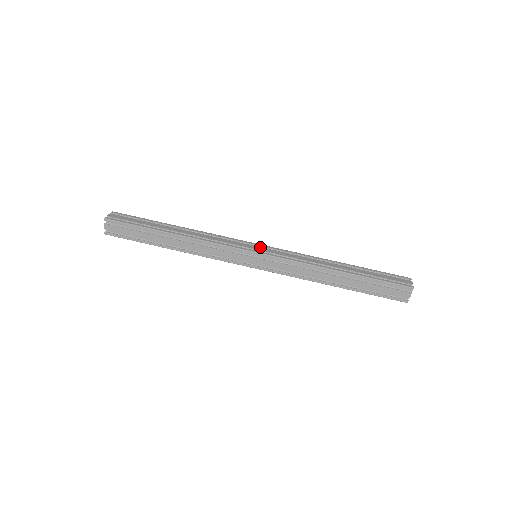
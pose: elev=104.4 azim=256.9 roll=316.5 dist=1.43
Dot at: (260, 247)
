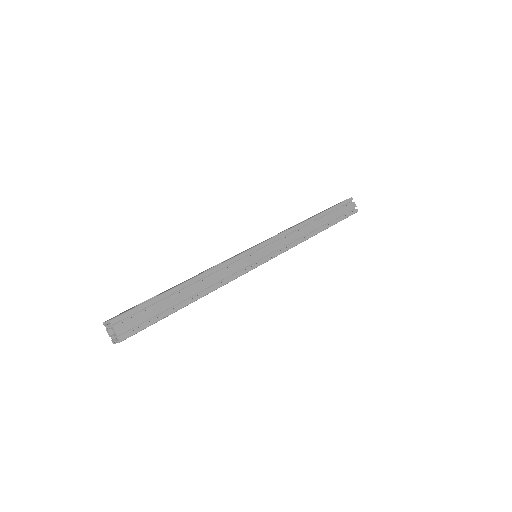
Dot at: occluded
